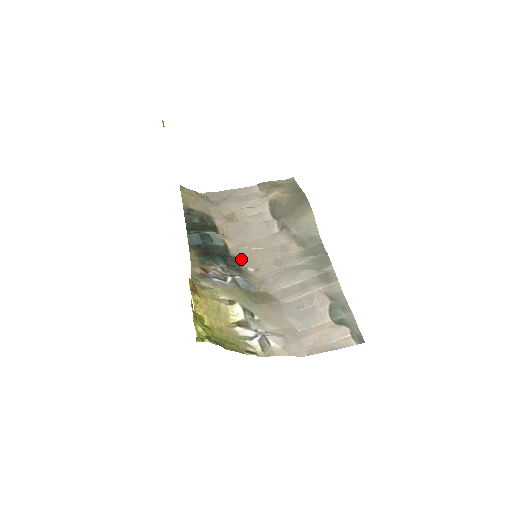
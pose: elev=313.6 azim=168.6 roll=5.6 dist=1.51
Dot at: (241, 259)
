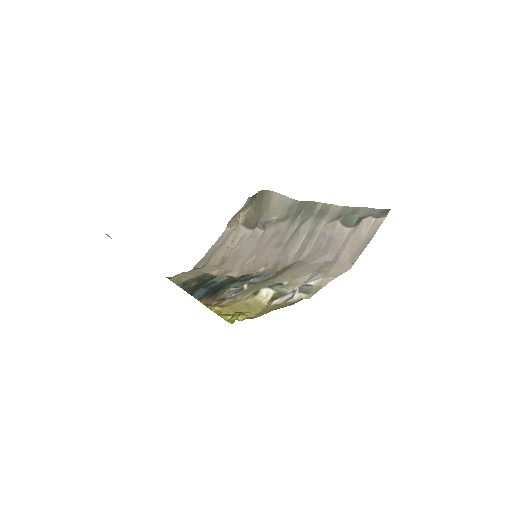
Dot at: (249, 272)
